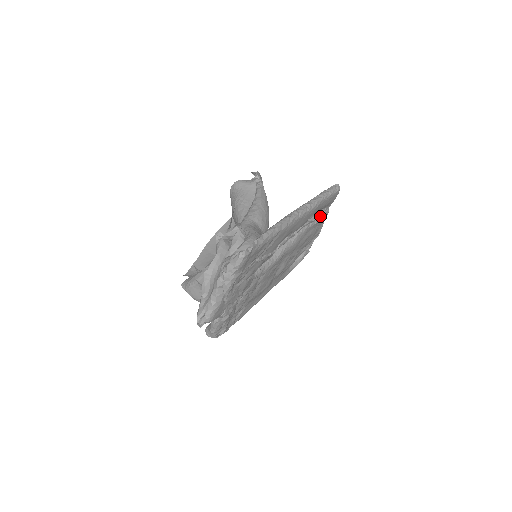
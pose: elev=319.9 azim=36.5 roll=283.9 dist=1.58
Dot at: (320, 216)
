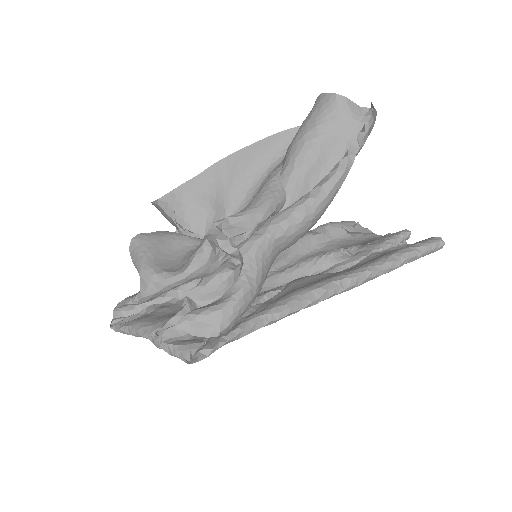
Dot at: occluded
